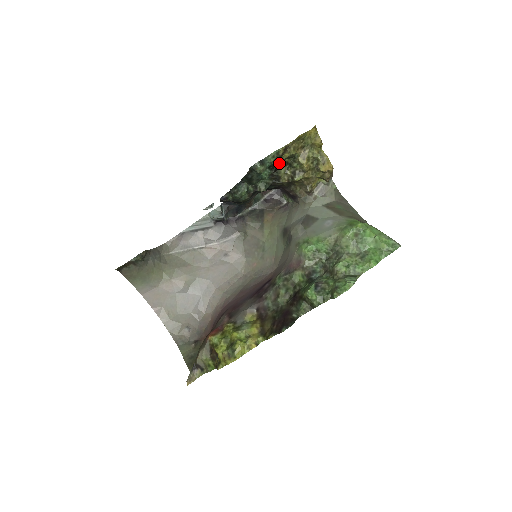
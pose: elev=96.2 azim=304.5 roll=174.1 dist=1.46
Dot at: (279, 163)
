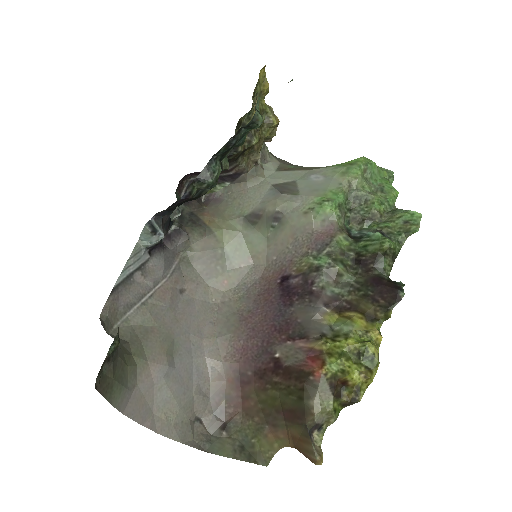
Dot at: occluded
